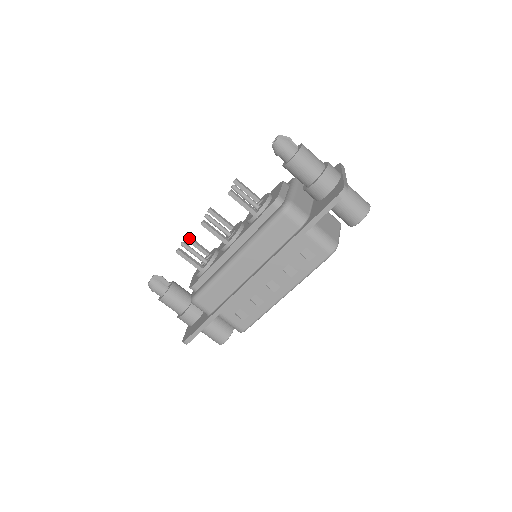
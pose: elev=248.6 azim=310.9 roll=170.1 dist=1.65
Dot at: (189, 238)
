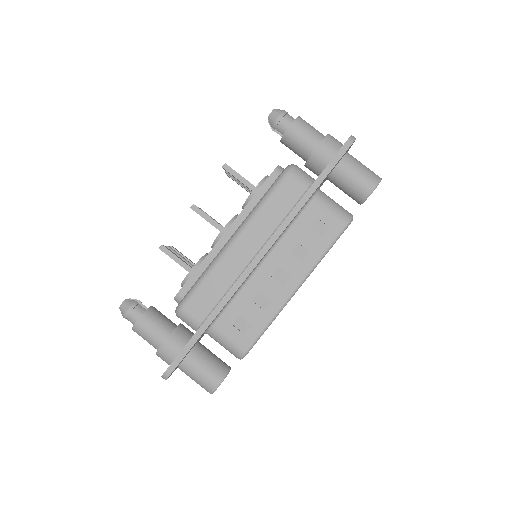
Dot at: (174, 248)
